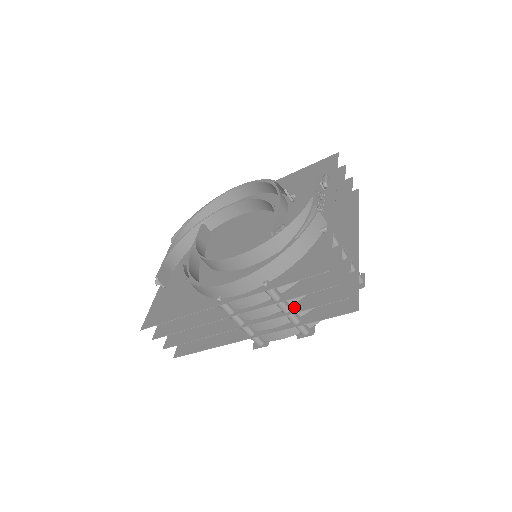
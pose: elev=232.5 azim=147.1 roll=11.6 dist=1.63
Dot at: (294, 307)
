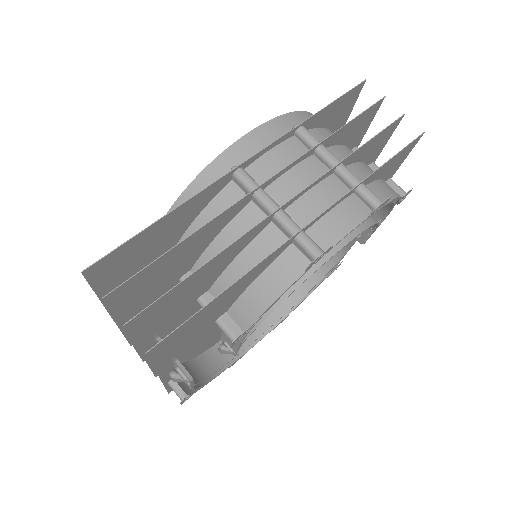
Dot at: (345, 161)
